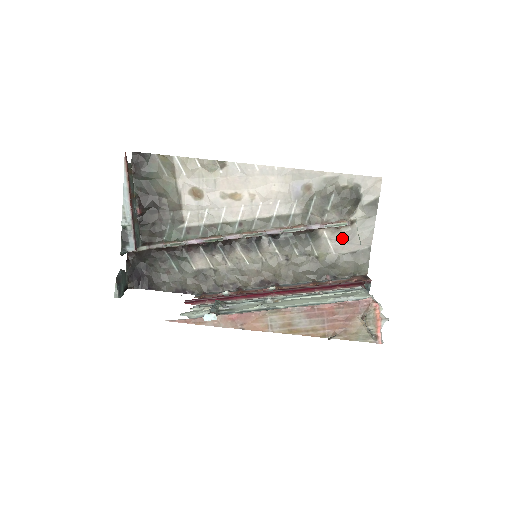
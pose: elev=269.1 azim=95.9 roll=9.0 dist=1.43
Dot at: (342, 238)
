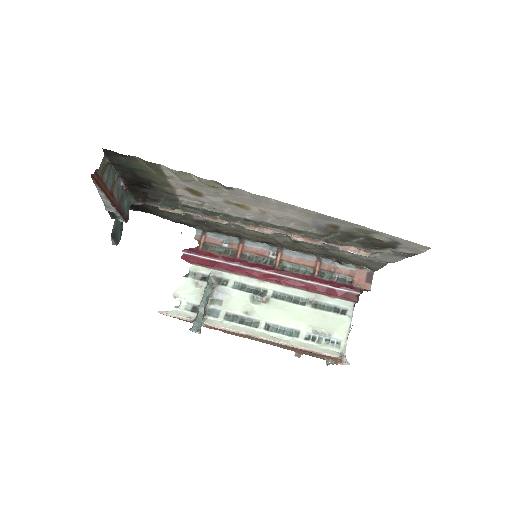
Dot at: occluded
